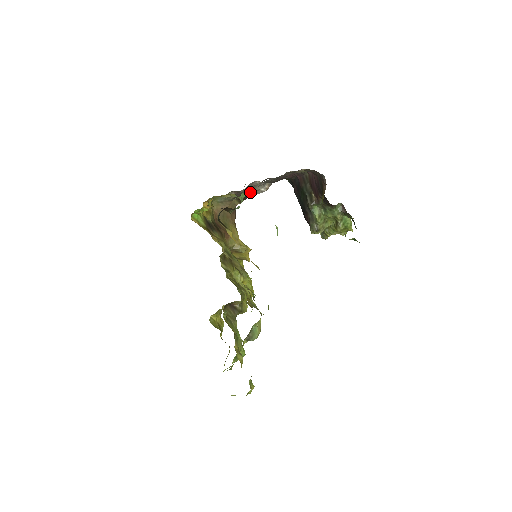
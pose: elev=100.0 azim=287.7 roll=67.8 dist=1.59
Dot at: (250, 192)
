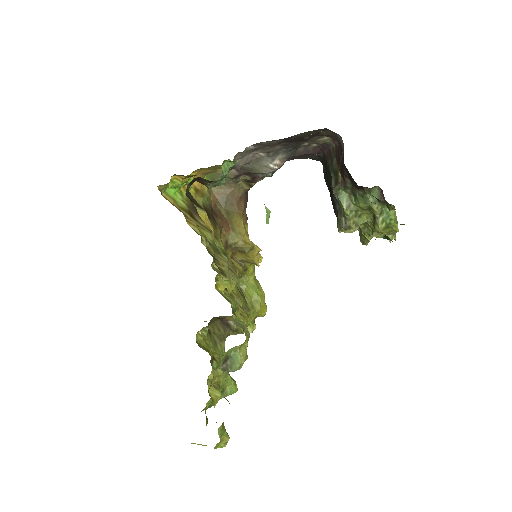
Dot at: (255, 169)
